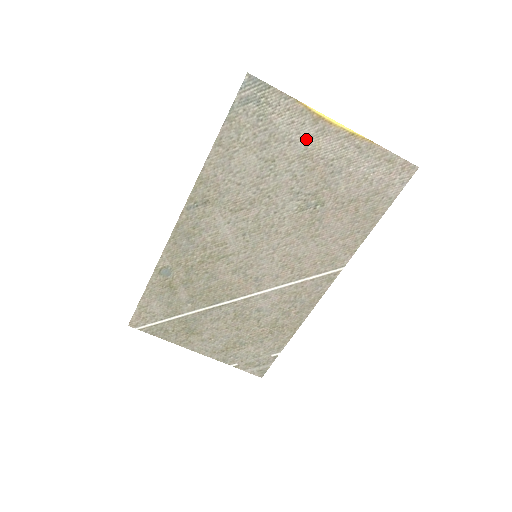
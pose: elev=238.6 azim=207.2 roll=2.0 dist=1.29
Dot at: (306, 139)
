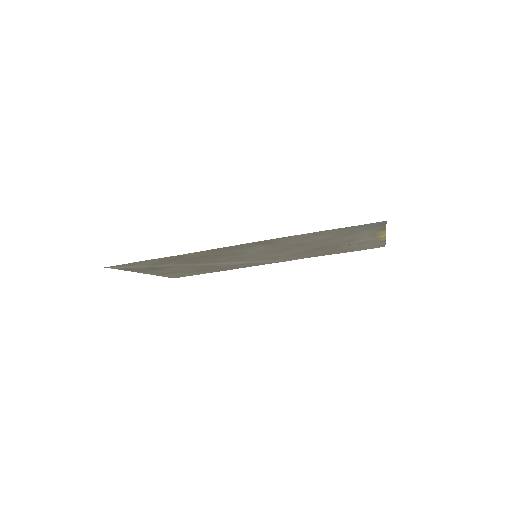
Dot at: (363, 237)
